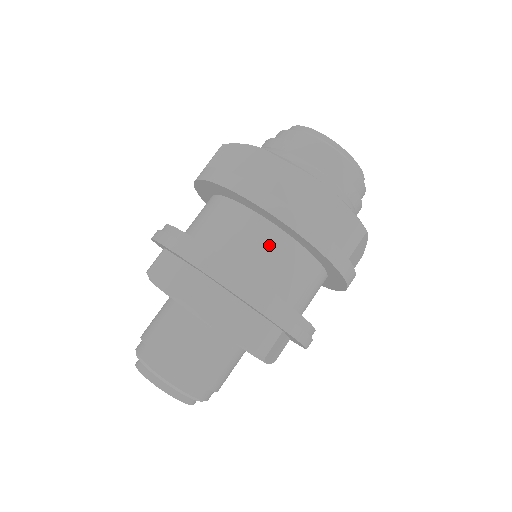
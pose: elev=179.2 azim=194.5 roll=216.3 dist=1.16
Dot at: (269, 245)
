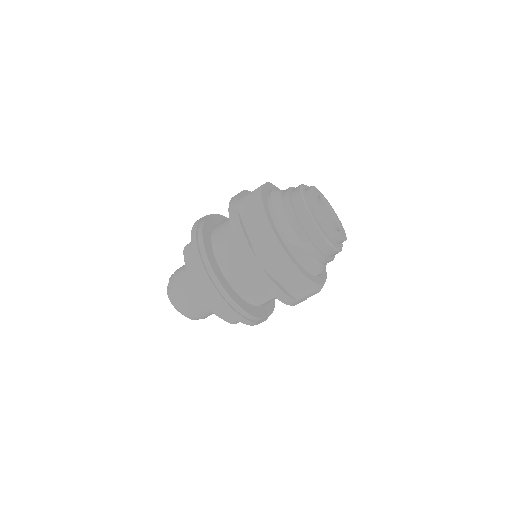
Dot at: occluded
